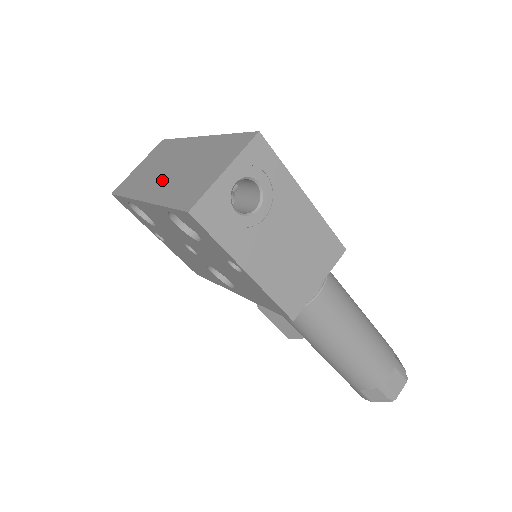
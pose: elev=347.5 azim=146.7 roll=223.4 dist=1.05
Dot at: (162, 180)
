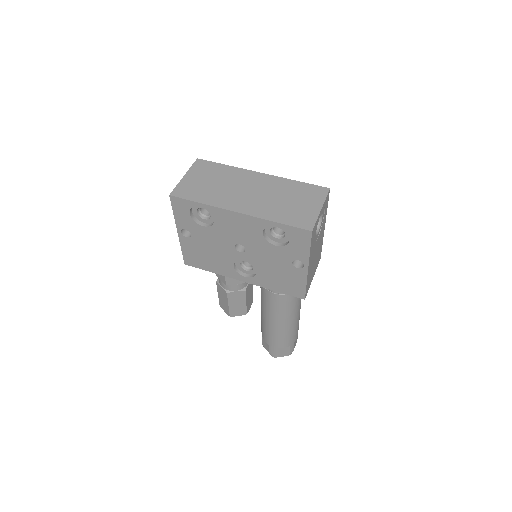
Dot at: (248, 200)
